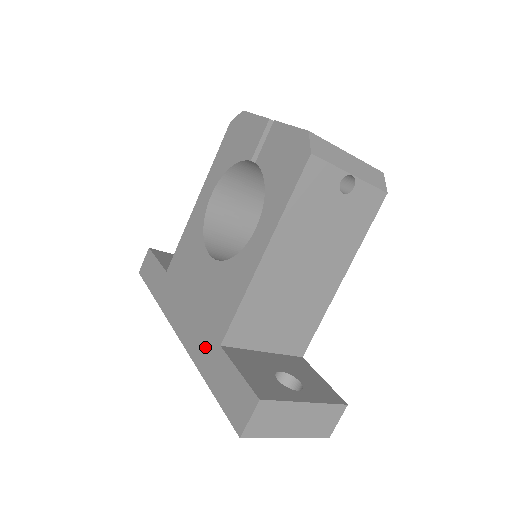
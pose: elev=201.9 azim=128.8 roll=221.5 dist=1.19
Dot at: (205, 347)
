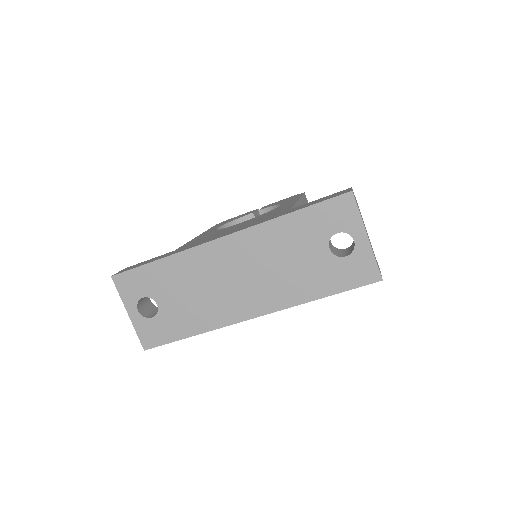
Dot at: (272, 217)
